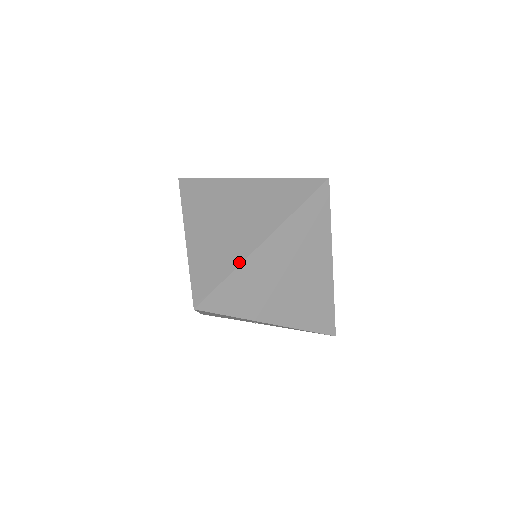
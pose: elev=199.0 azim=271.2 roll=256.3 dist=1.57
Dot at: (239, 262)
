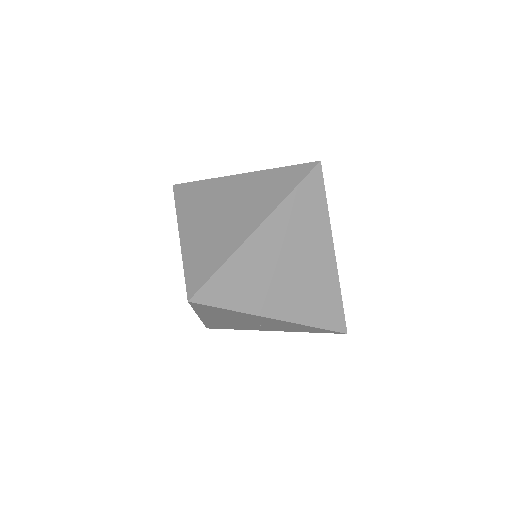
Dot at: (233, 250)
